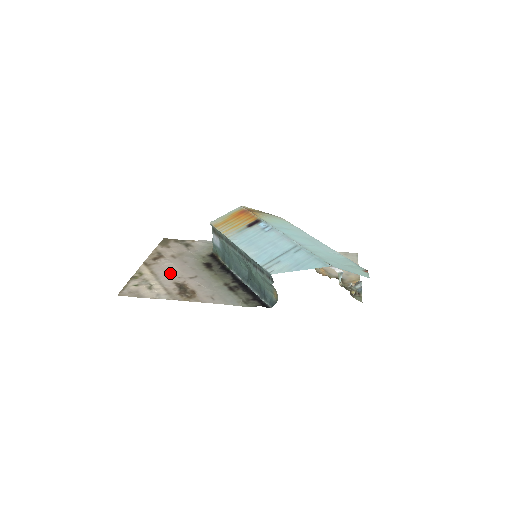
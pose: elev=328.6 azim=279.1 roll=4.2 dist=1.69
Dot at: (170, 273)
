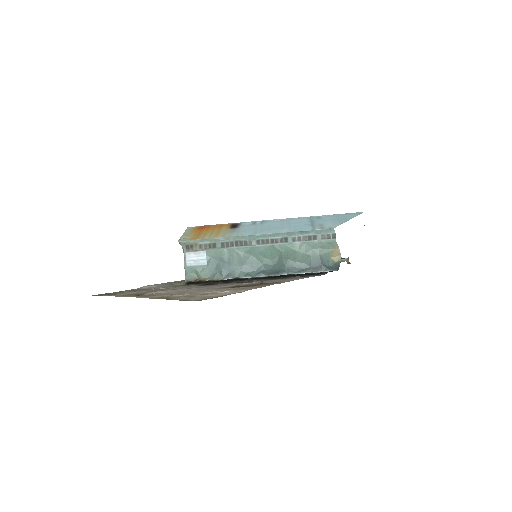
Dot at: (194, 289)
